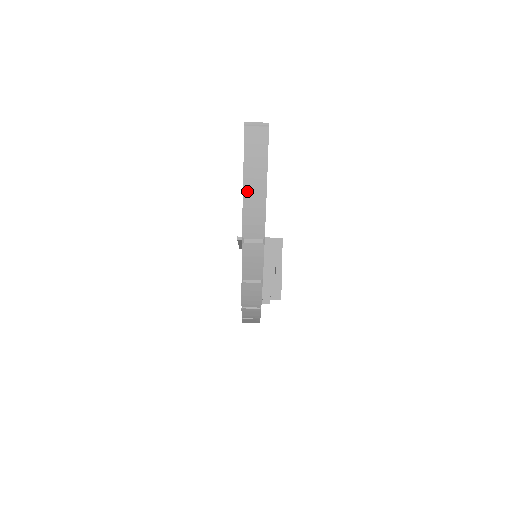
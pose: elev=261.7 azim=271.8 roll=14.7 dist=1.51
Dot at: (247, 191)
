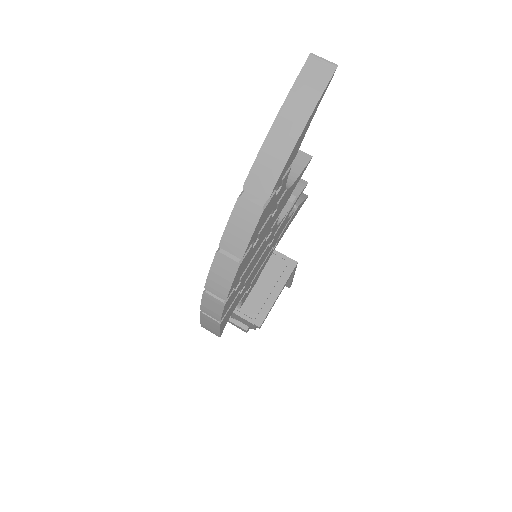
Dot at: (274, 132)
